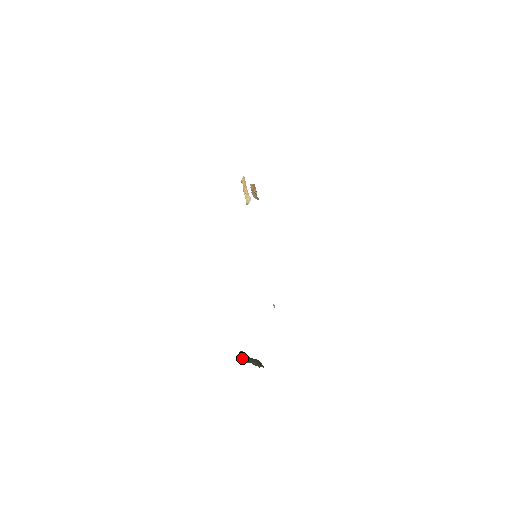
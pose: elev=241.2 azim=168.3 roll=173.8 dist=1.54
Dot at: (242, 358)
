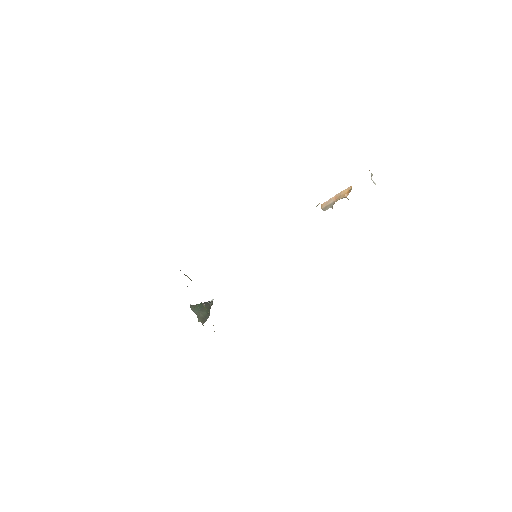
Dot at: (199, 306)
